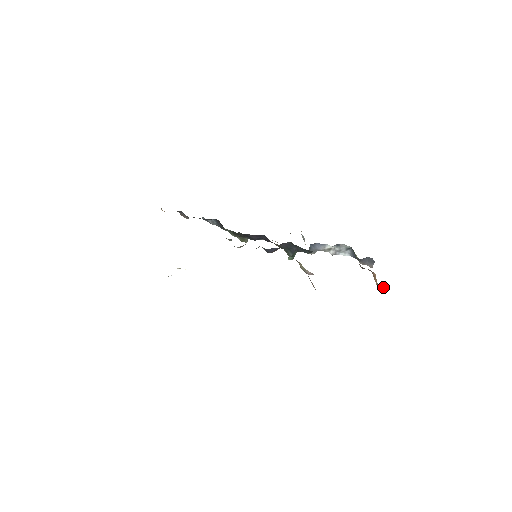
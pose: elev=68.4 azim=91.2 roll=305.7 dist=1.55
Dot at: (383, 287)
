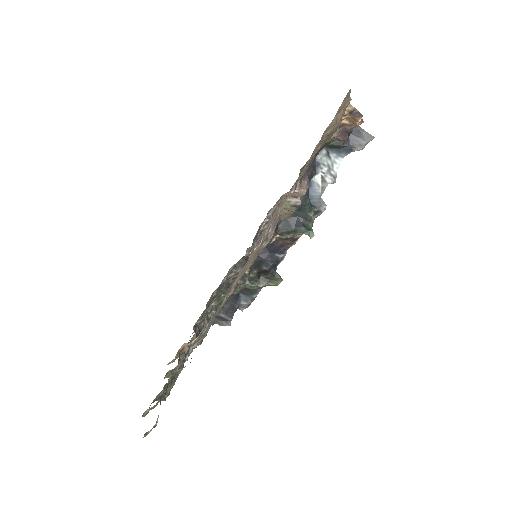
Dot at: (352, 108)
